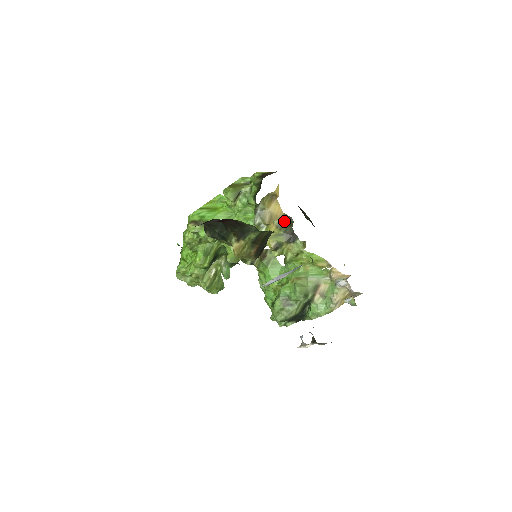
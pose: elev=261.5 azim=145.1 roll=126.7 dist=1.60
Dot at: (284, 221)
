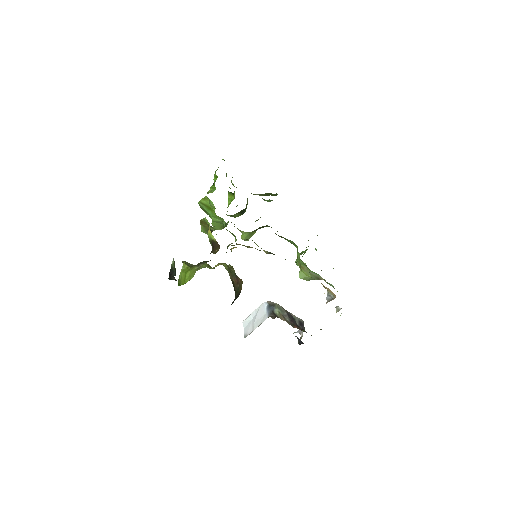
Dot at: occluded
